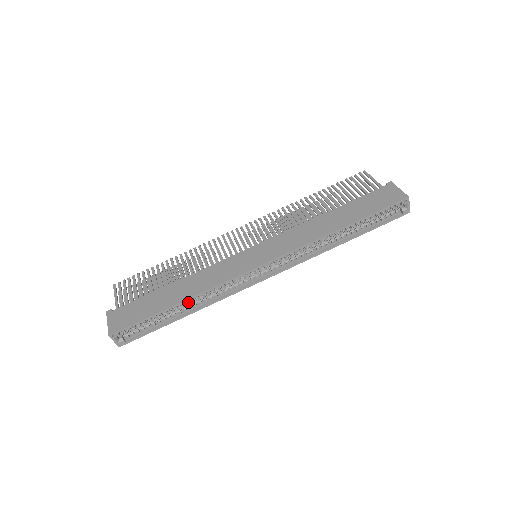
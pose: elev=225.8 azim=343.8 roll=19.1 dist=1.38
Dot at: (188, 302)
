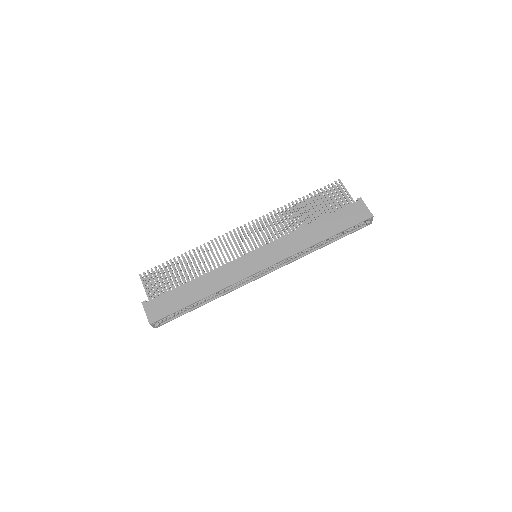
Dot at: (208, 296)
